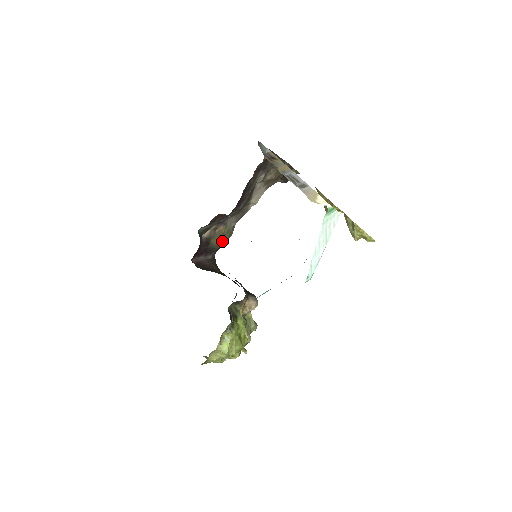
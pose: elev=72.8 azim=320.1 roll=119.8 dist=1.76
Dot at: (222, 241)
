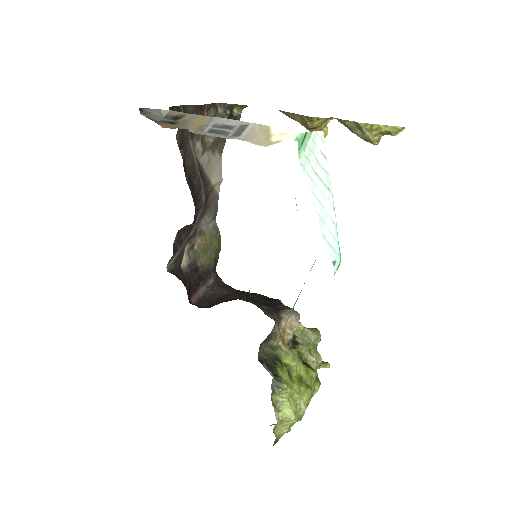
Dot at: (212, 253)
